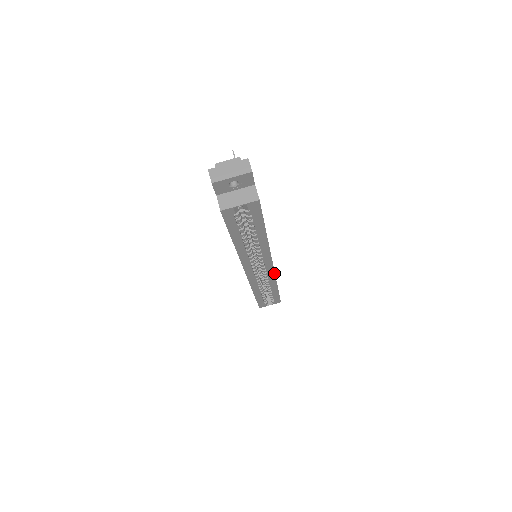
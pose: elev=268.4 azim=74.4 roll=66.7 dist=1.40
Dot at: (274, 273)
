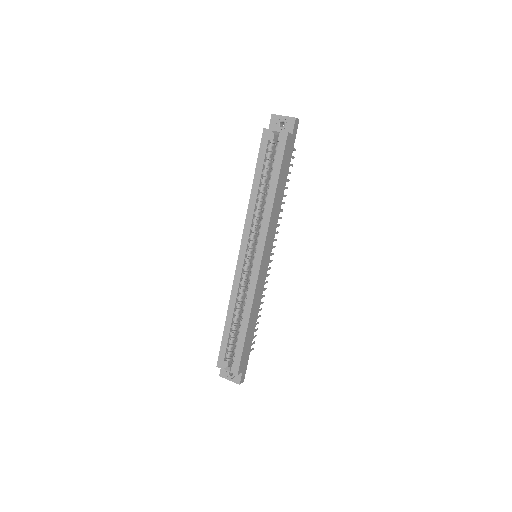
Dot at: (257, 280)
